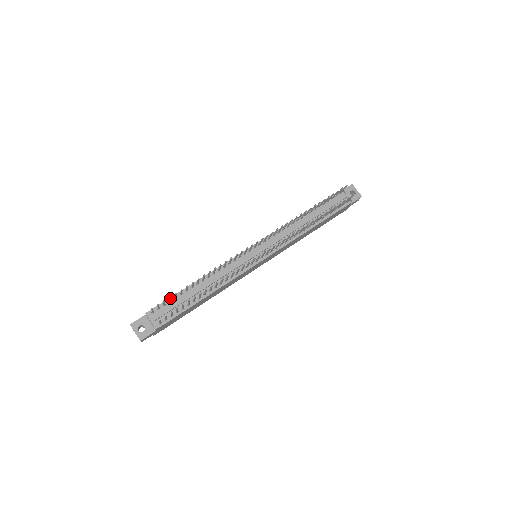
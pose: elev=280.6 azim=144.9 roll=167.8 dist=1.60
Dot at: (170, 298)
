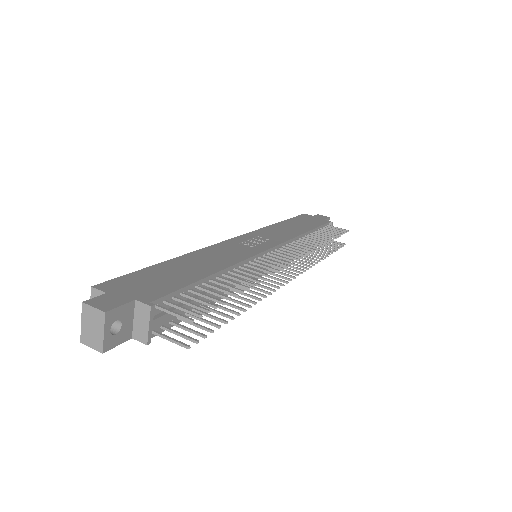
Dot at: (208, 304)
